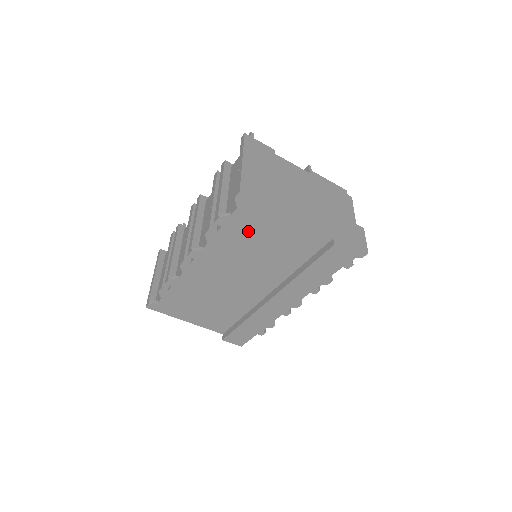
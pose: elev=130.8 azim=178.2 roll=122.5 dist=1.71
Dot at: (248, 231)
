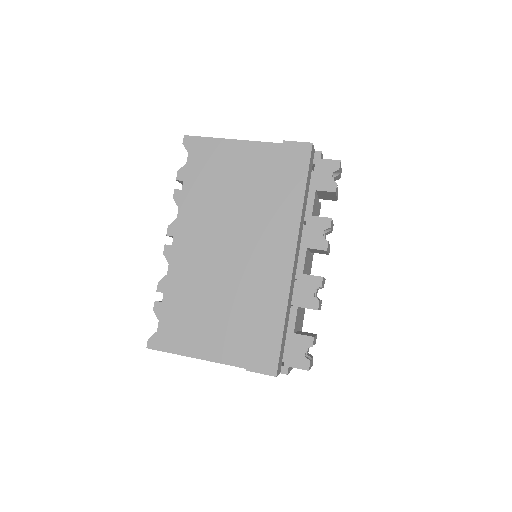
Dot at: (207, 175)
